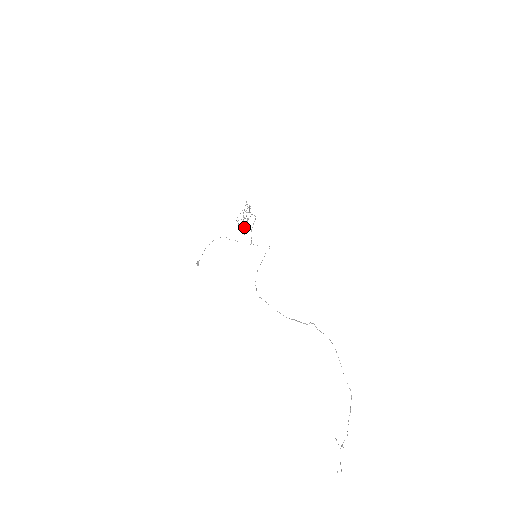
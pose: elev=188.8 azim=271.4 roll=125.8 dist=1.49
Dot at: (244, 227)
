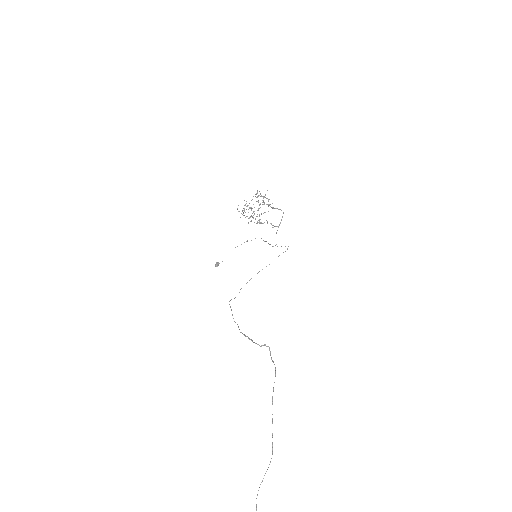
Dot at: (261, 223)
